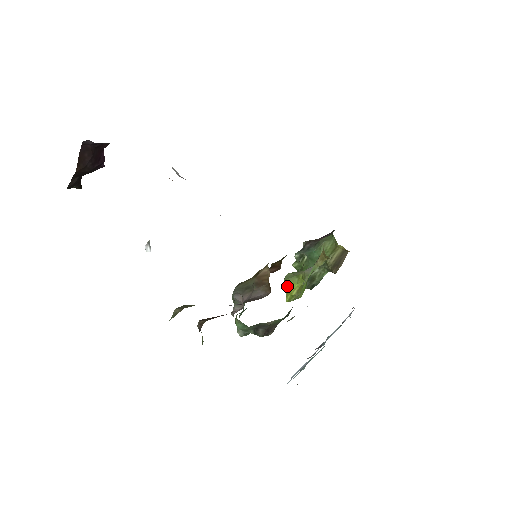
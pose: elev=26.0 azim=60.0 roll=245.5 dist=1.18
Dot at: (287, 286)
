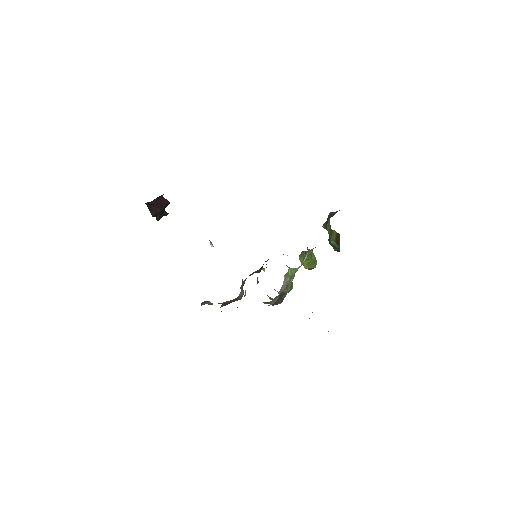
Dot at: (301, 262)
